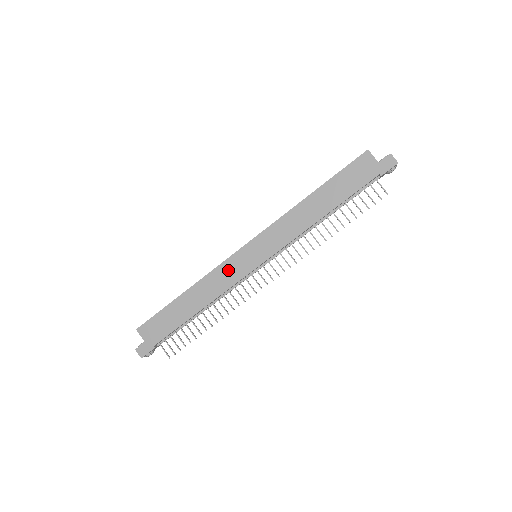
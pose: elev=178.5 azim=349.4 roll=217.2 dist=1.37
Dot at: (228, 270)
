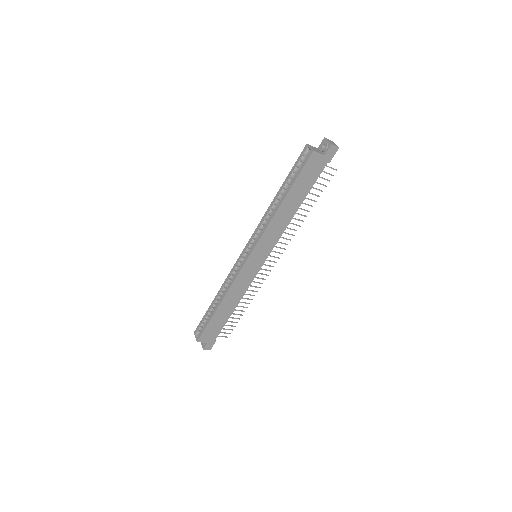
Dot at: (243, 278)
